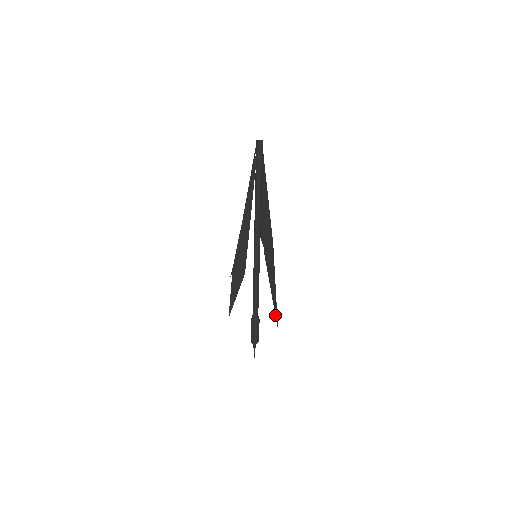
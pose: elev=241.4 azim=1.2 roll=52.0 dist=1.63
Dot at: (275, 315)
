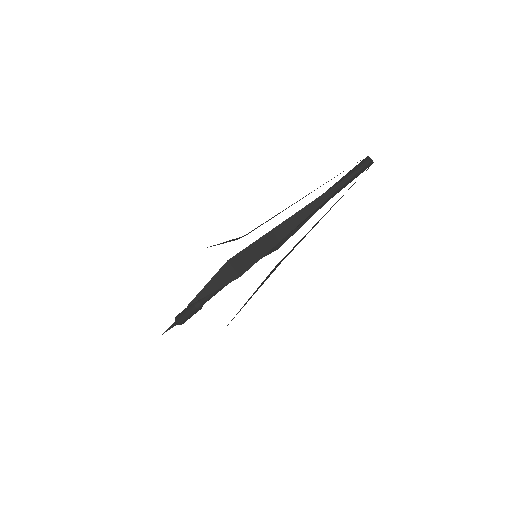
Dot at: occluded
